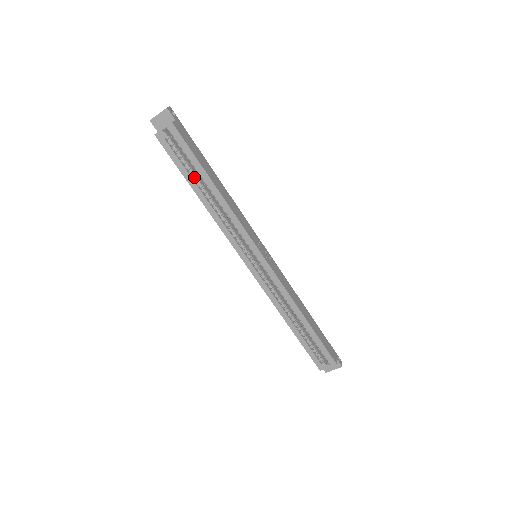
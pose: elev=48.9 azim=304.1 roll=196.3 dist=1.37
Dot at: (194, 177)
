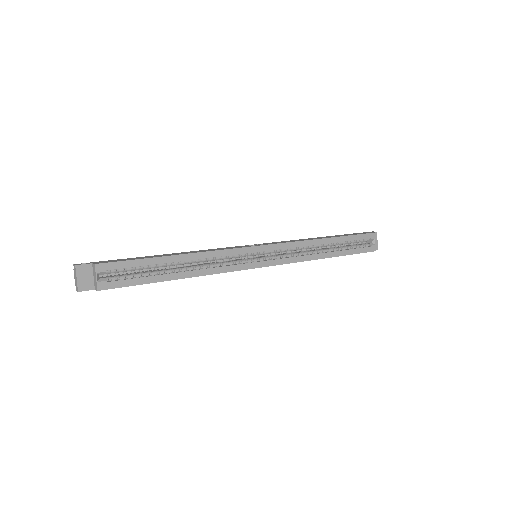
Dot at: (159, 273)
